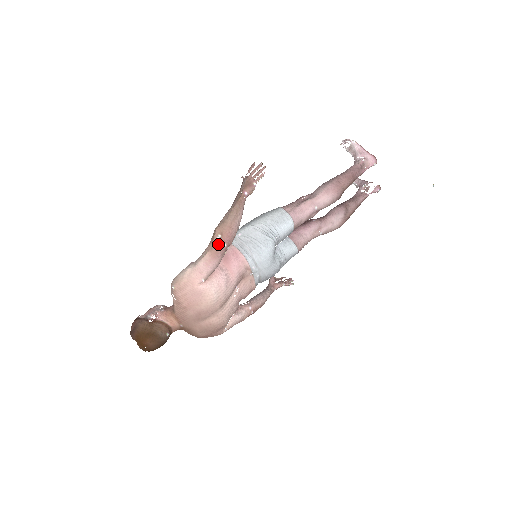
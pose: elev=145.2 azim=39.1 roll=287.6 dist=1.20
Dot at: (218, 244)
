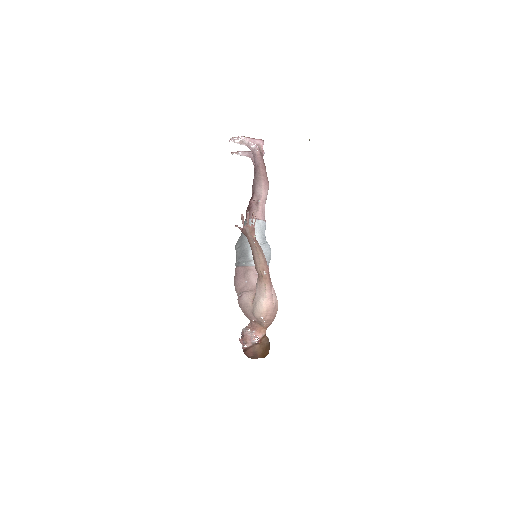
Dot at: (268, 277)
